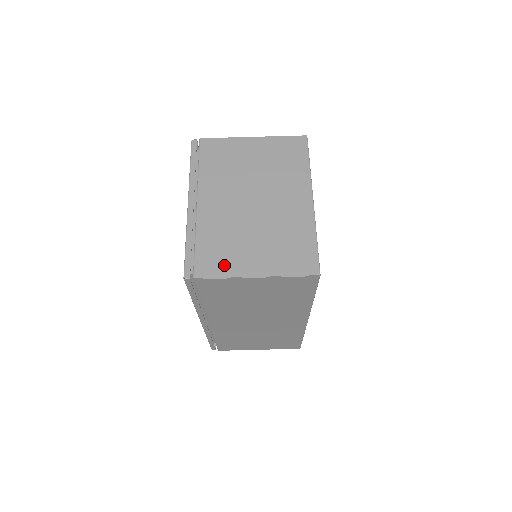
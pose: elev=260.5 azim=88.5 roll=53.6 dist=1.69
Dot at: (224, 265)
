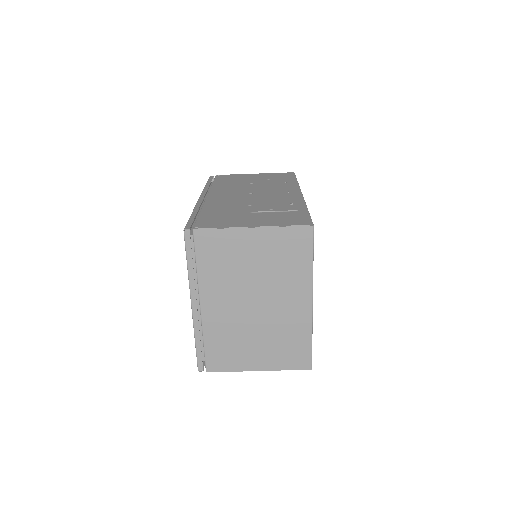
Dot at: (231, 362)
